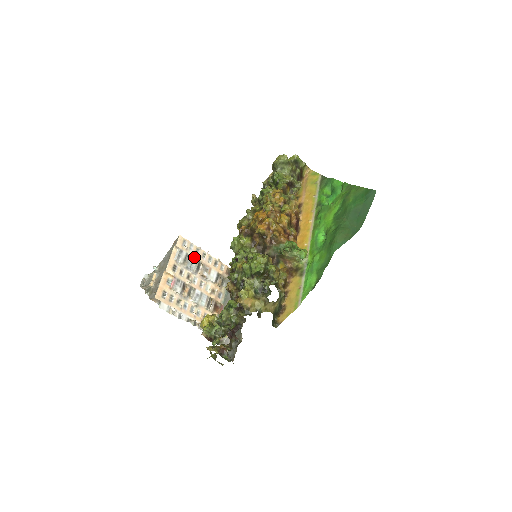
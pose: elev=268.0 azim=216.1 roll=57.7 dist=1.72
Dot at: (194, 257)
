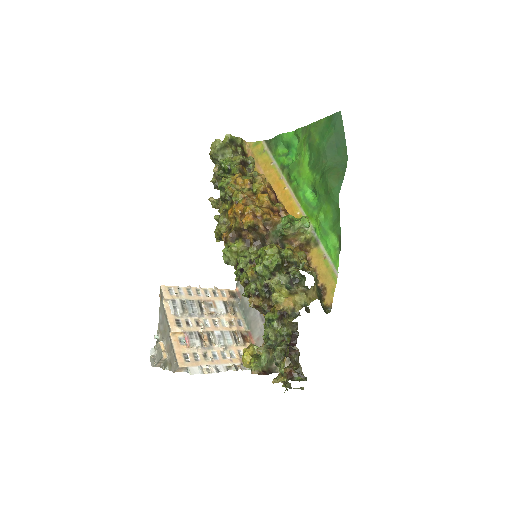
Dot at: (190, 299)
